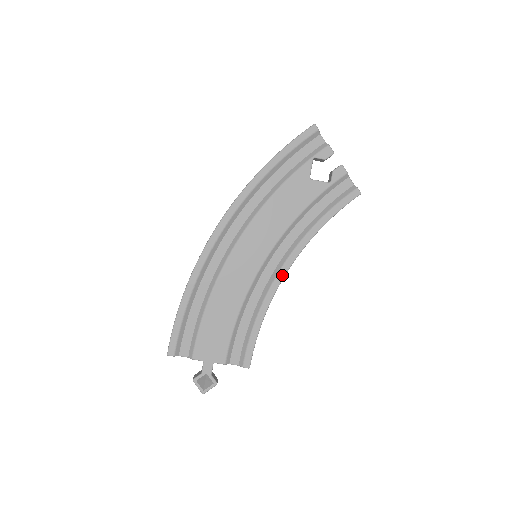
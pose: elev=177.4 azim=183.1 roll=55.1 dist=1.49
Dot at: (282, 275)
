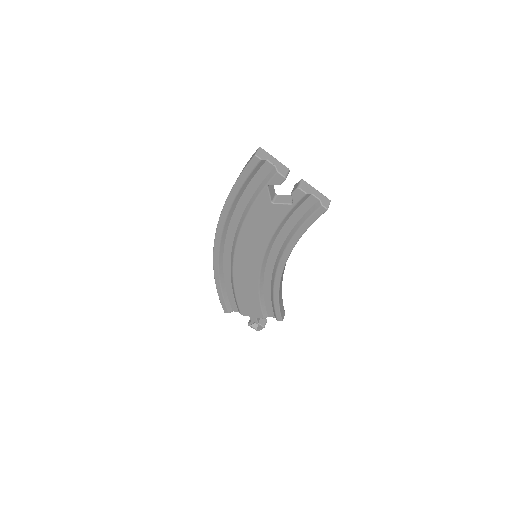
Dot at: (280, 272)
